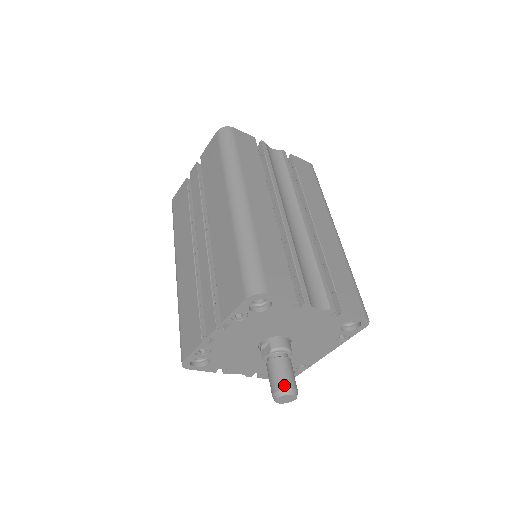
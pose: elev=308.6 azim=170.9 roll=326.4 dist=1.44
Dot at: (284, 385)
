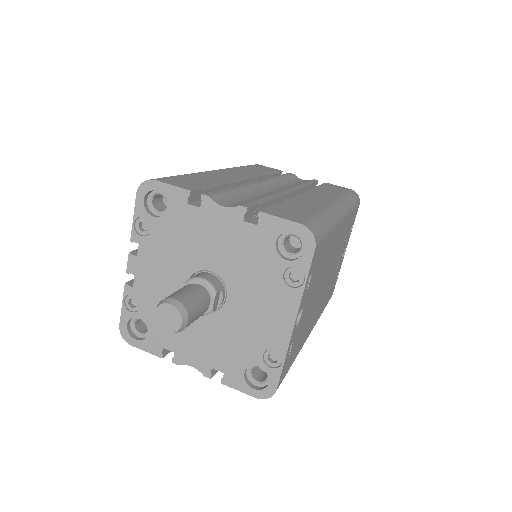
Dot at: (167, 297)
